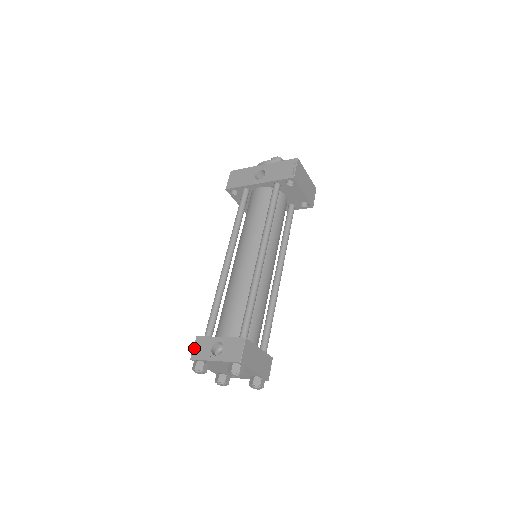
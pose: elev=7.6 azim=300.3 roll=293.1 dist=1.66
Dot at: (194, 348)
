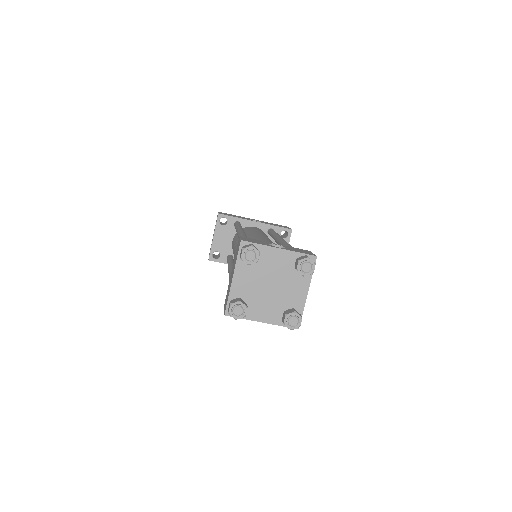
Dot at: (242, 238)
